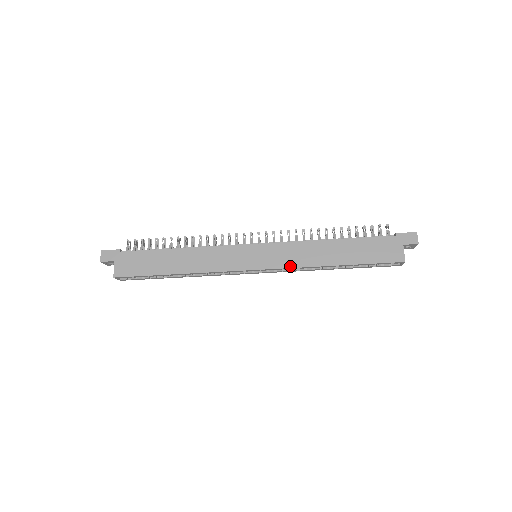
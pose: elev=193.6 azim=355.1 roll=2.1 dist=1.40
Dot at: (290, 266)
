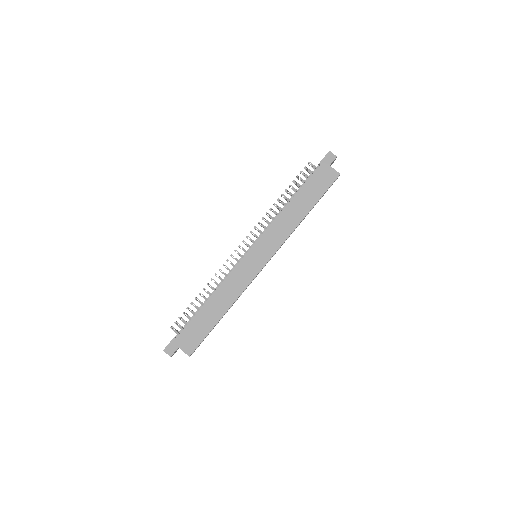
Dot at: (283, 241)
